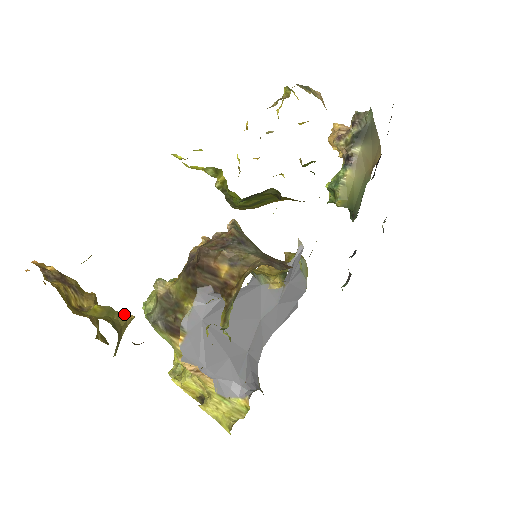
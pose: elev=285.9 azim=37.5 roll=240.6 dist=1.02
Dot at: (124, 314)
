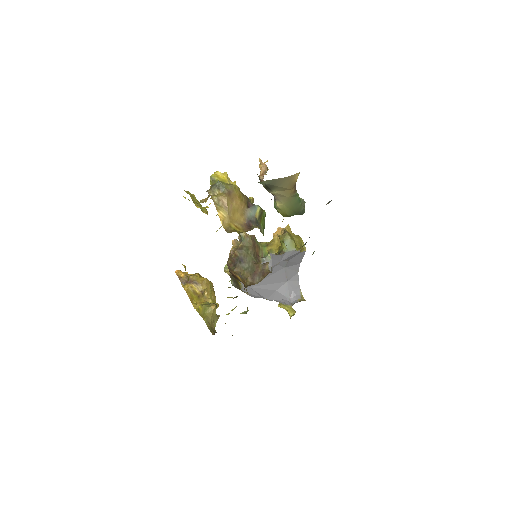
Dot at: (211, 307)
